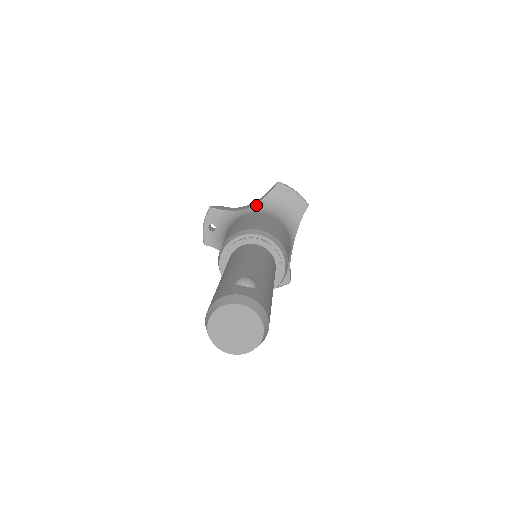
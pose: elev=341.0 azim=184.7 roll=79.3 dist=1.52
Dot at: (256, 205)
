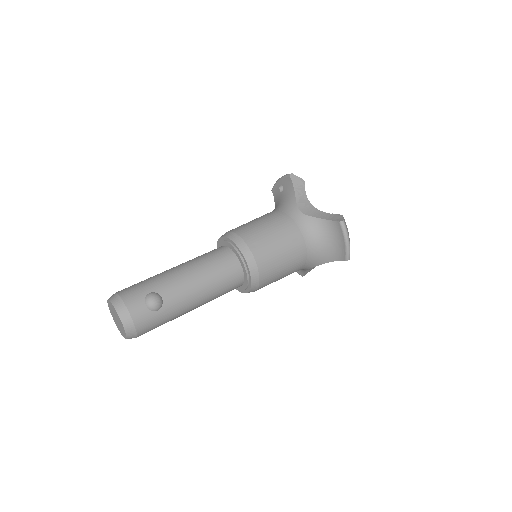
Dot at: (309, 218)
